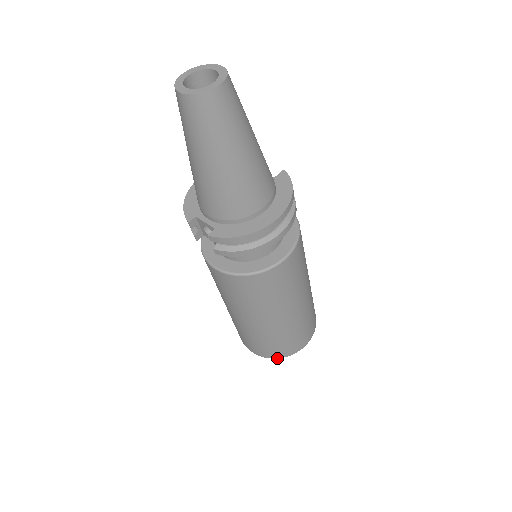
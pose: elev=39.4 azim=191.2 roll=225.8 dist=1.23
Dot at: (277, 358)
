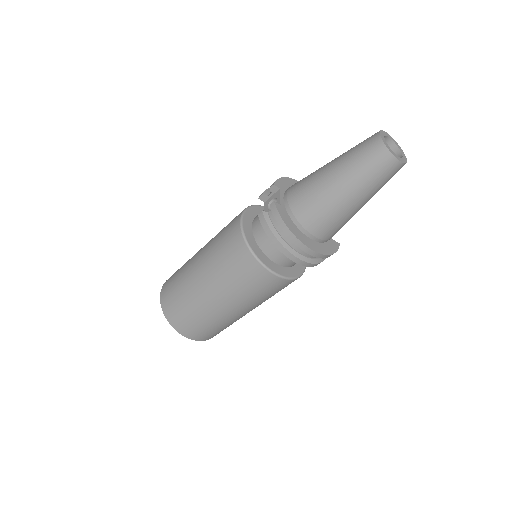
Dot at: (166, 317)
